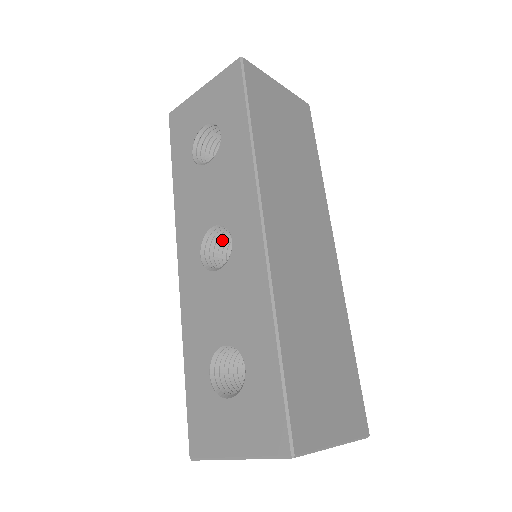
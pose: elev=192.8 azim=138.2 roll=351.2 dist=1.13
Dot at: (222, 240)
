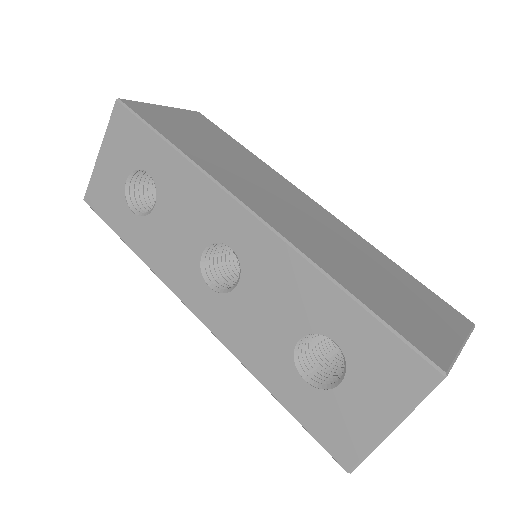
Dot at: (217, 263)
